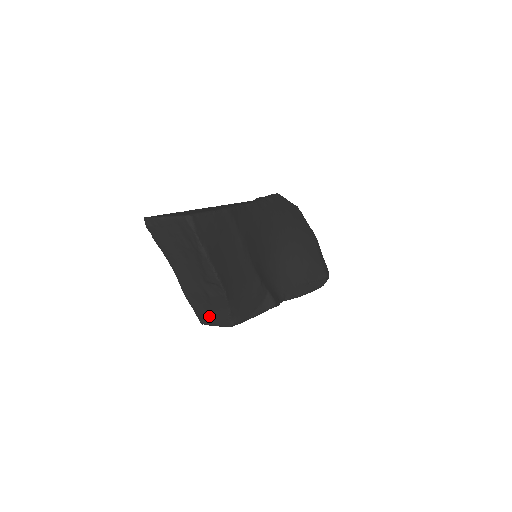
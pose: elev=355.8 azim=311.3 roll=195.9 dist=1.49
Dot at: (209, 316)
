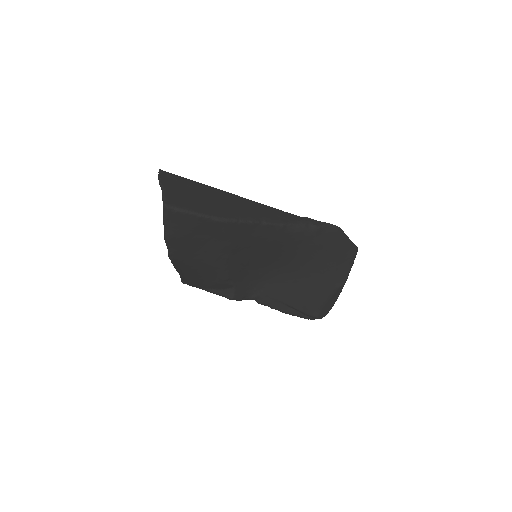
Dot at: occluded
